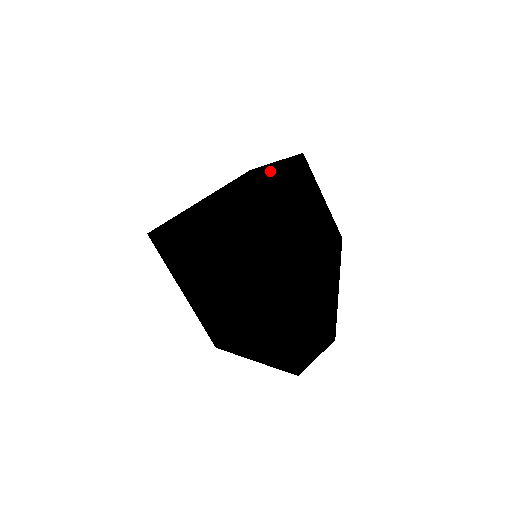
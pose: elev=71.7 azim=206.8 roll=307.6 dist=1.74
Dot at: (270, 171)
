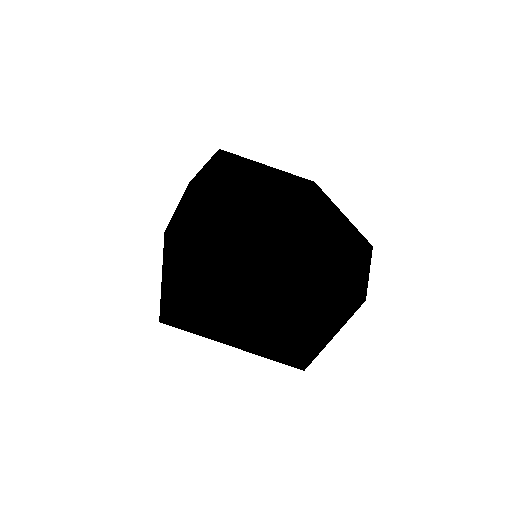
Dot at: occluded
